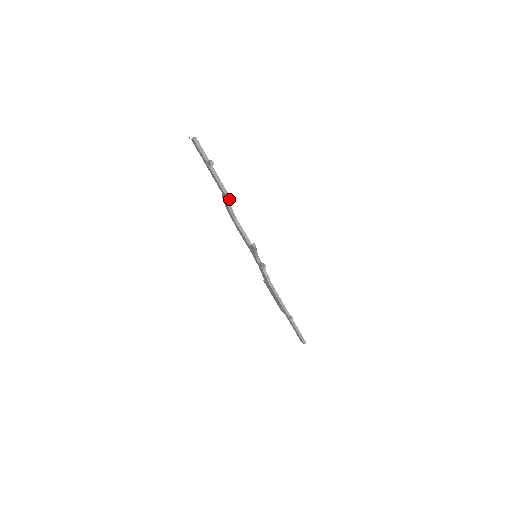
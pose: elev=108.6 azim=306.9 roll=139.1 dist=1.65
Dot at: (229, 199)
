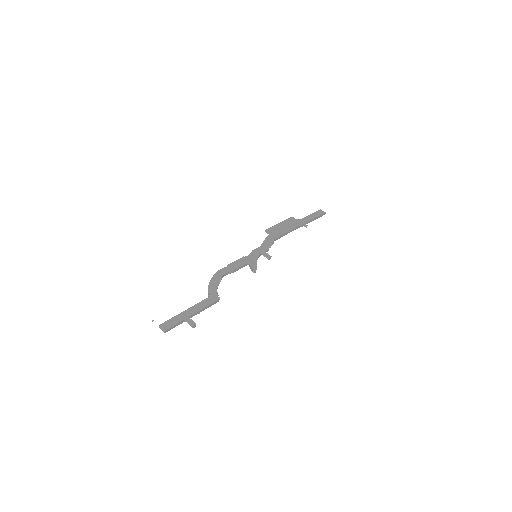
Dot at: (219, 299)
